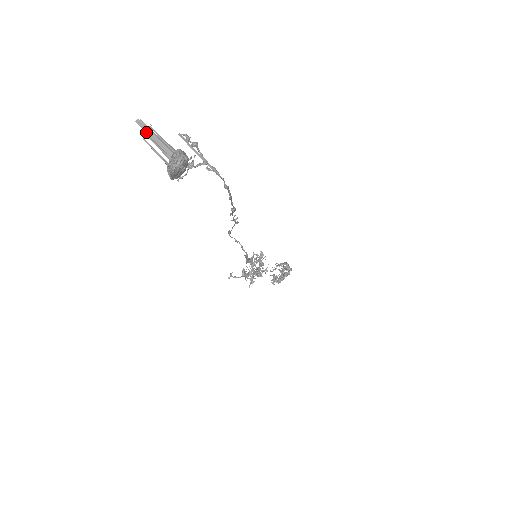
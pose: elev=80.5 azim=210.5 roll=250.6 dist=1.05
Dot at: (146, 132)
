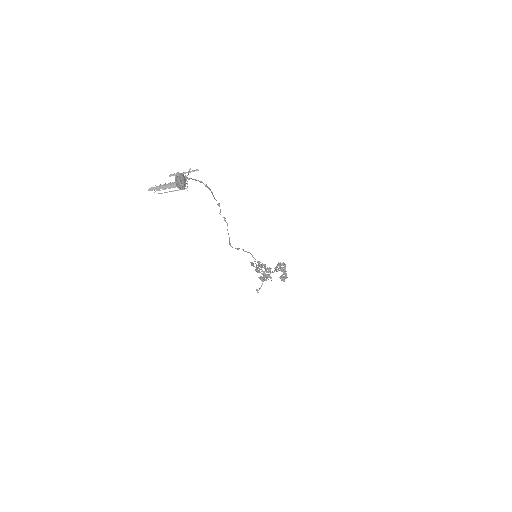
Dot at: (156, 189)
